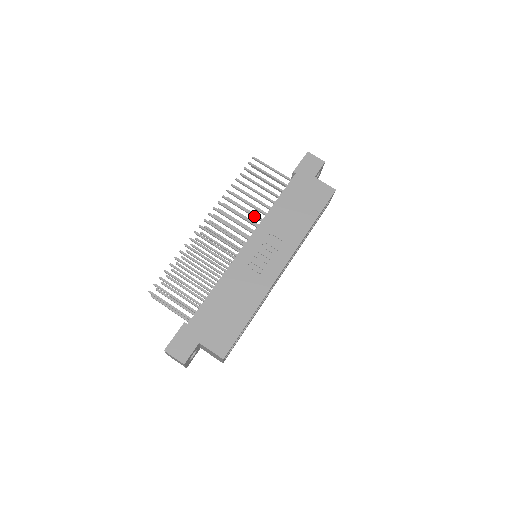
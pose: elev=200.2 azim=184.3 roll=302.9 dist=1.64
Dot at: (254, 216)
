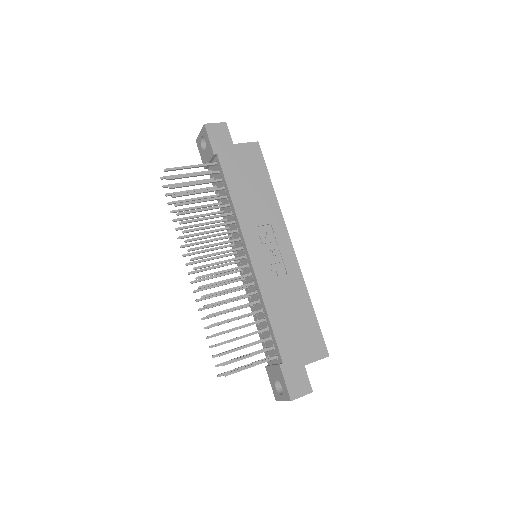
Dot at: (225, 224)
